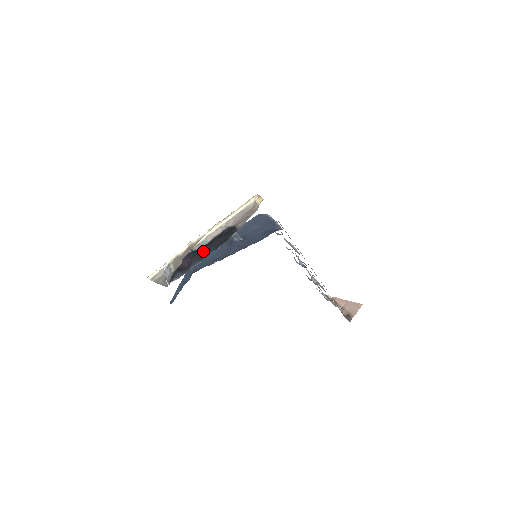
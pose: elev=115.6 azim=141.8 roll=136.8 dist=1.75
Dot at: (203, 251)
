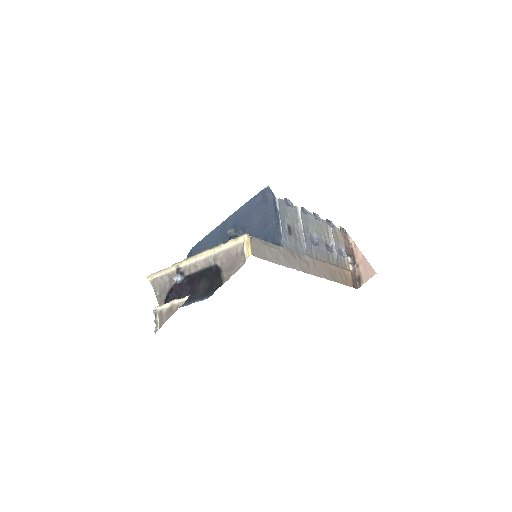
Dot at: (191, 289)
